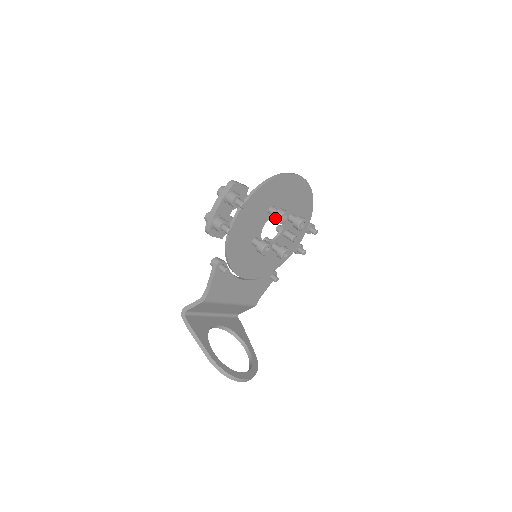
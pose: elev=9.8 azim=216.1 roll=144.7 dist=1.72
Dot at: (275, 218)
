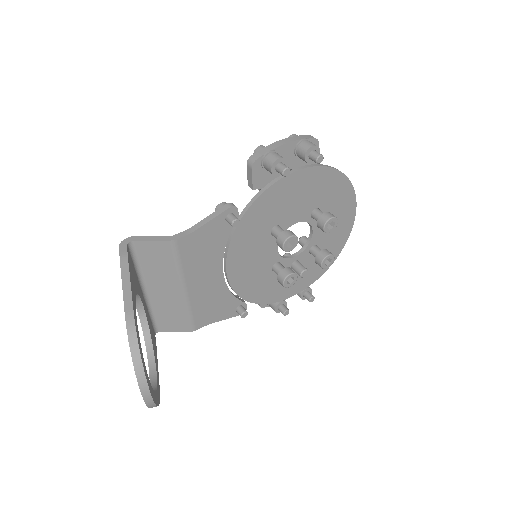
Dot at: (322, 217)
